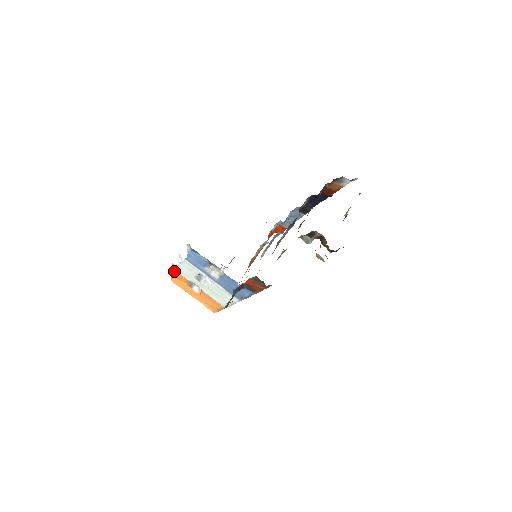
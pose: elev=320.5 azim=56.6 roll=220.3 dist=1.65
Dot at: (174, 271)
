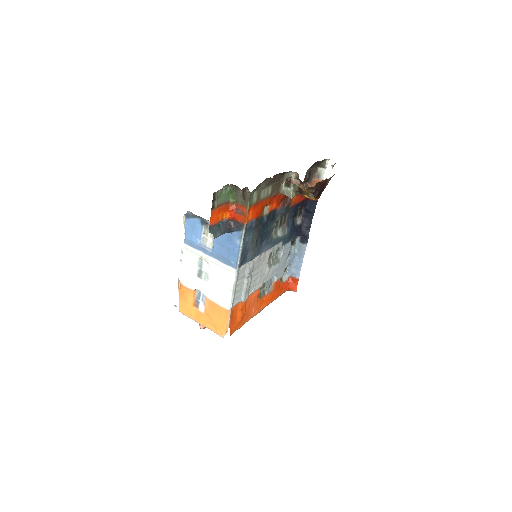
Dot at: (180, 288)
